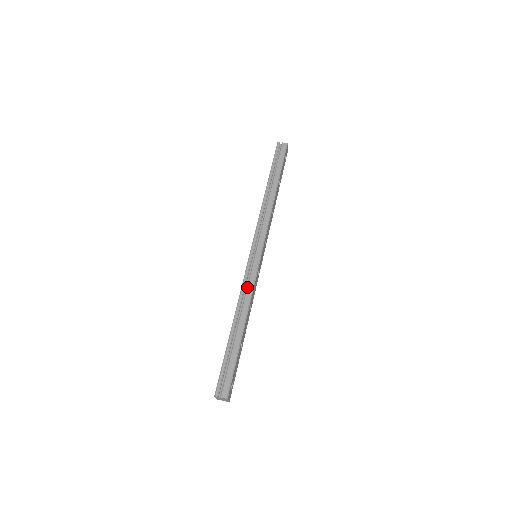
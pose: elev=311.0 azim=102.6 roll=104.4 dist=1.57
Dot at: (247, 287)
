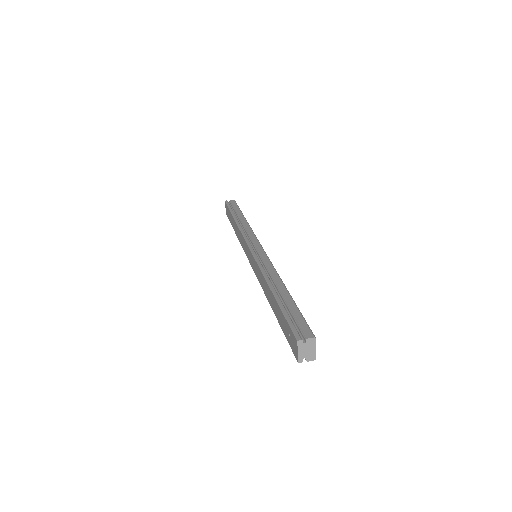
Dot at: (266, 265)
